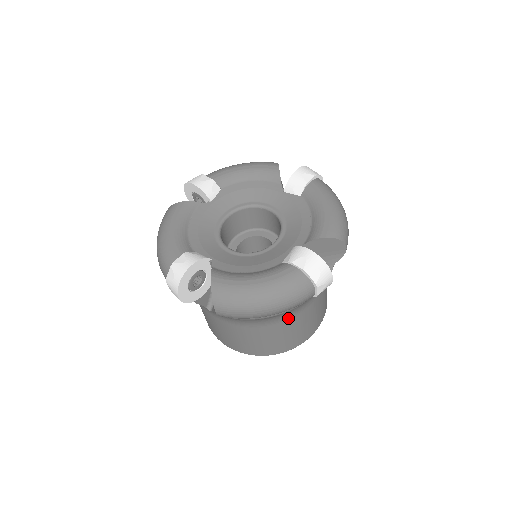
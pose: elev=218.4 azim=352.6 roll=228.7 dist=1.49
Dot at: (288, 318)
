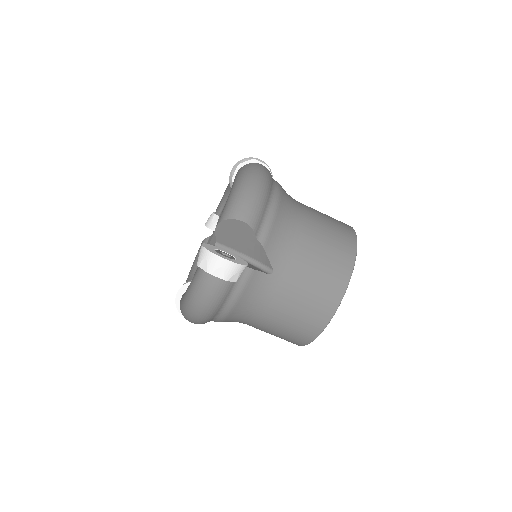
Dot at: (265, 304)
